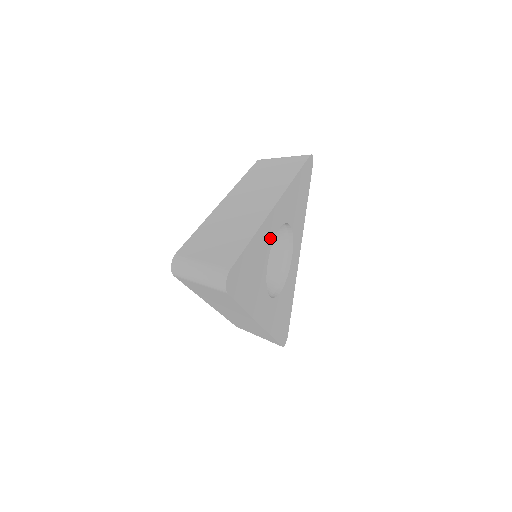
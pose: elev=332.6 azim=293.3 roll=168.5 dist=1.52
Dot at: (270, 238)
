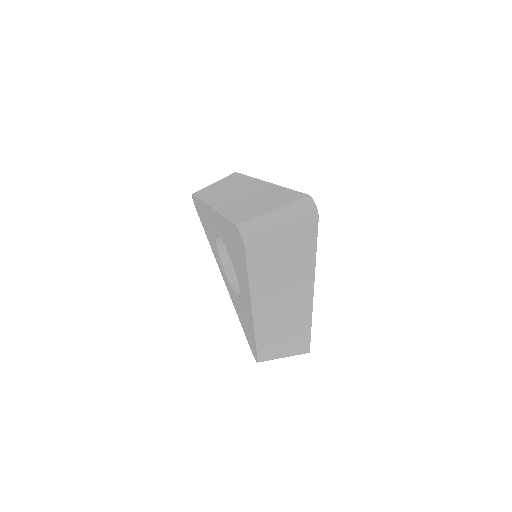
Dot at: occluded
